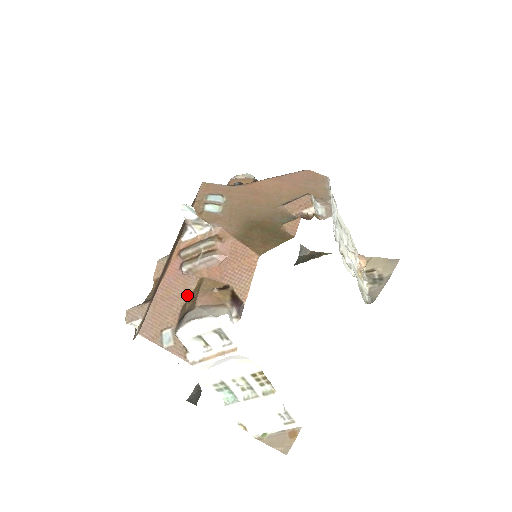
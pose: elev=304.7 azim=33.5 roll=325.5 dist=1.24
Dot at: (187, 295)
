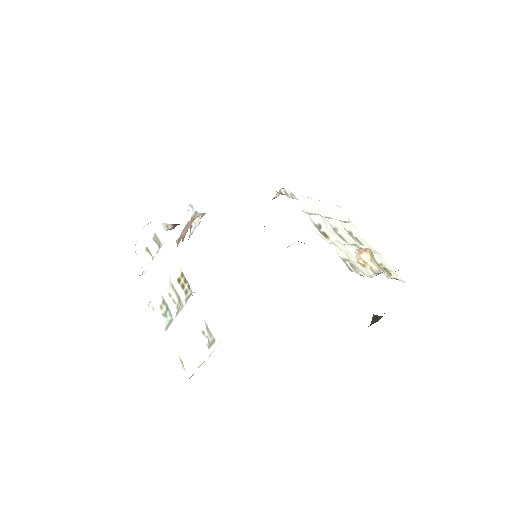
Dot at: occluded
